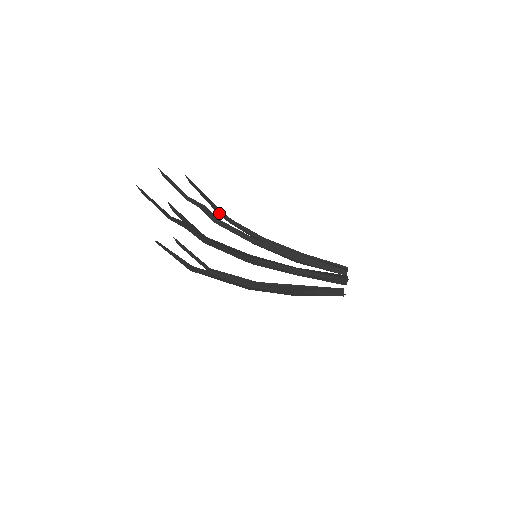
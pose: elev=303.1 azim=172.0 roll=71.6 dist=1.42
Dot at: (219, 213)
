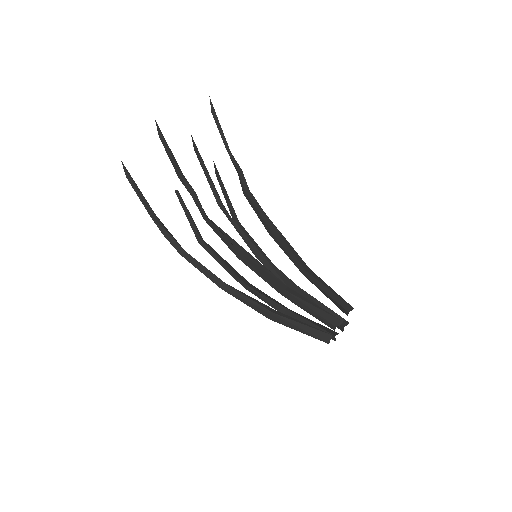
Dot at: (237, 171)
